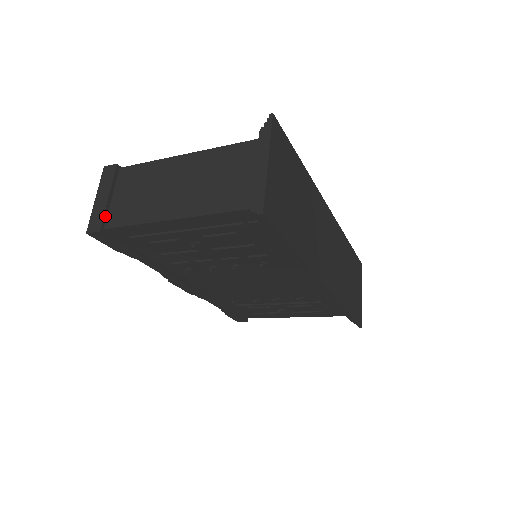
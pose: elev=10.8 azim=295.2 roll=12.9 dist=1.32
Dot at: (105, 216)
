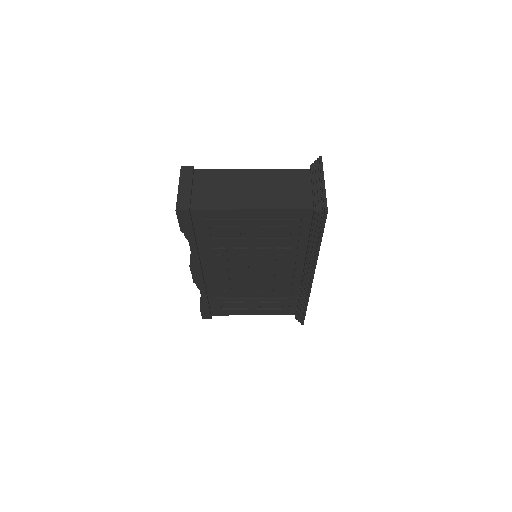
Dot at: (190, 200)
